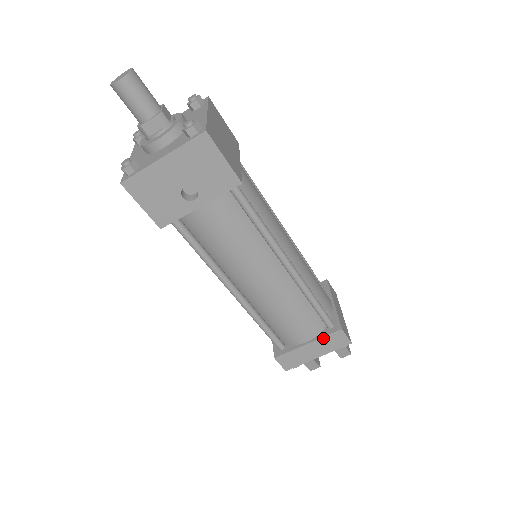
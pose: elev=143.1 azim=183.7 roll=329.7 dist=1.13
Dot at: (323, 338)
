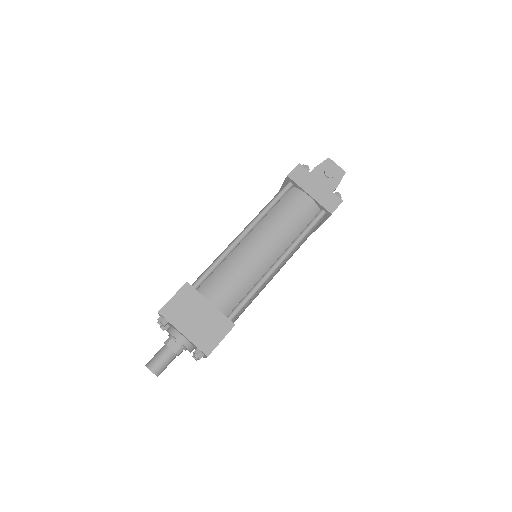
Dot at: occluded
